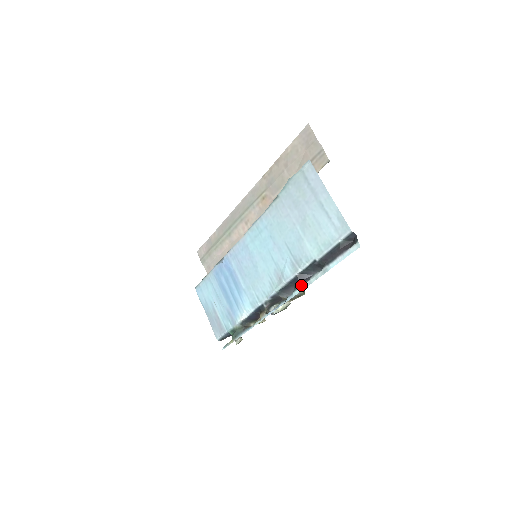
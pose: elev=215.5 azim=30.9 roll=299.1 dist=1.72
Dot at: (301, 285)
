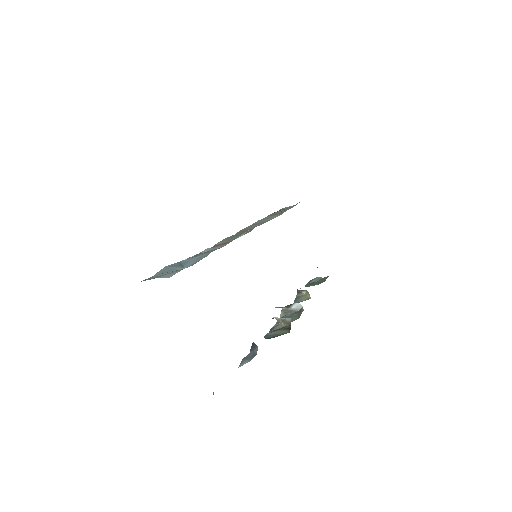
Dot at: occluded
